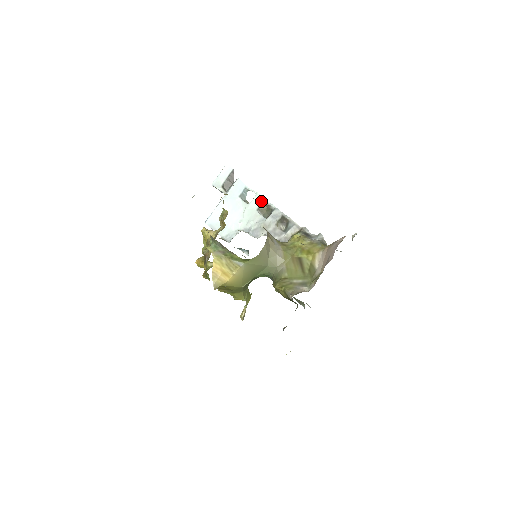
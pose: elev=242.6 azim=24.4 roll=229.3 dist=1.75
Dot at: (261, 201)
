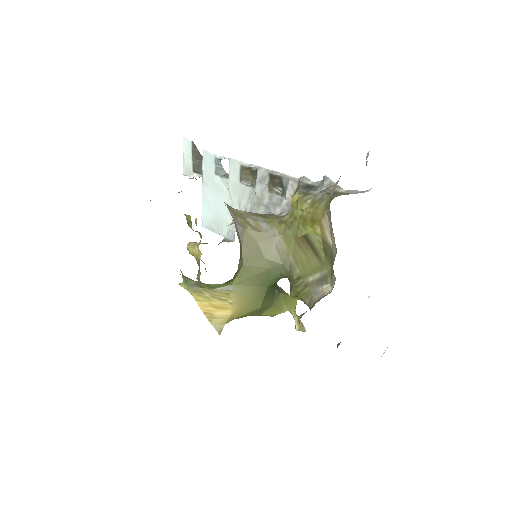
Dot at: (238, 167)
